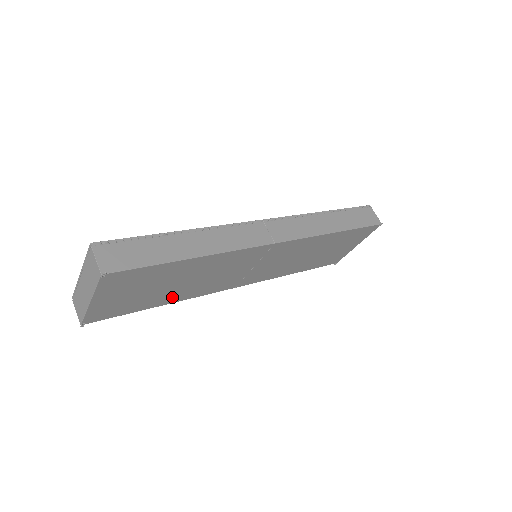
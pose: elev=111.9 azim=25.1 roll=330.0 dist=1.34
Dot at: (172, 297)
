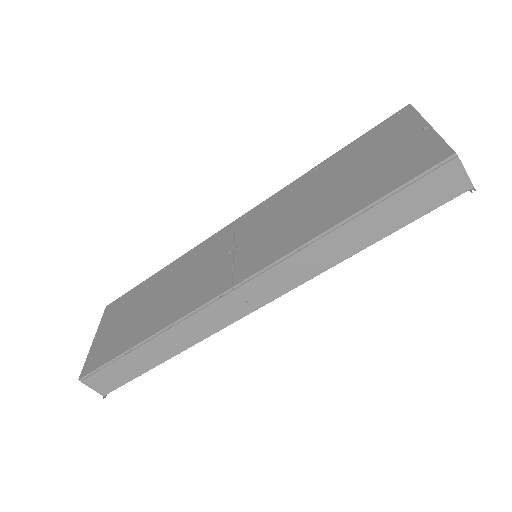
Dot at: occluded
